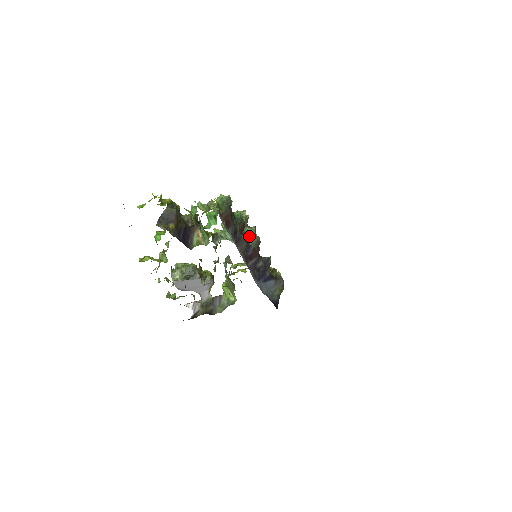
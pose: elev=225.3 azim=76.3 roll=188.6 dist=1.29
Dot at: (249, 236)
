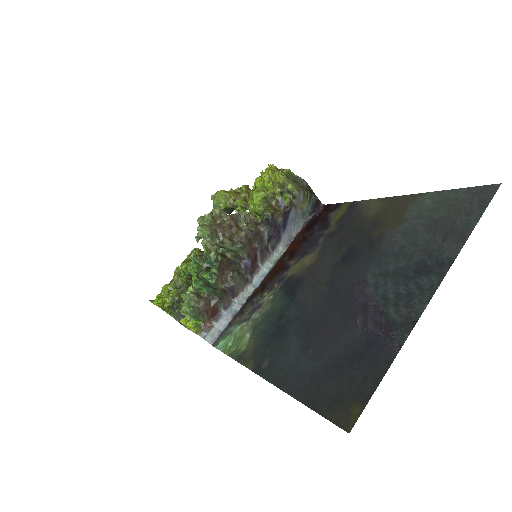
Dot at: (232, 250)
